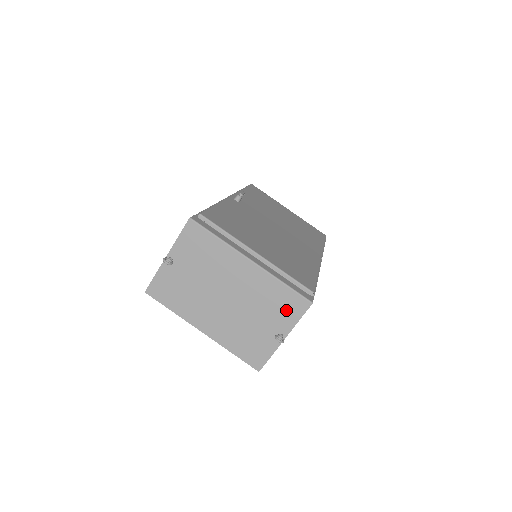
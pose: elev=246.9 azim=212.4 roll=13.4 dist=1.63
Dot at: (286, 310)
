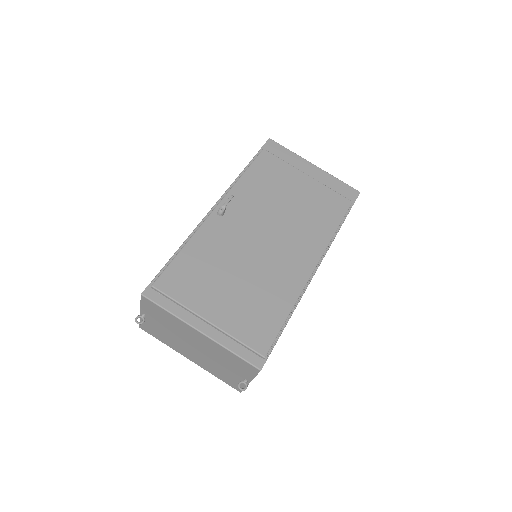
Dot at: (242, 368)
